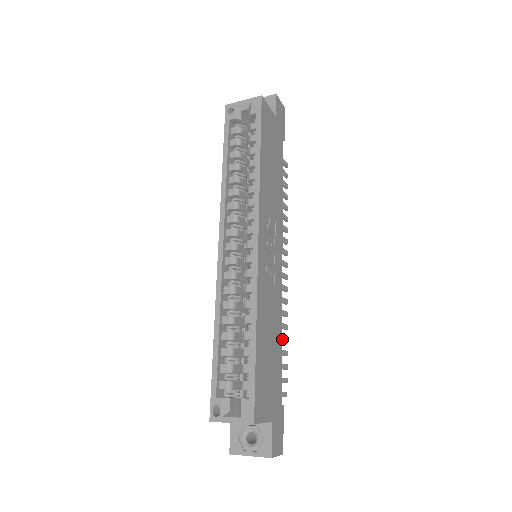
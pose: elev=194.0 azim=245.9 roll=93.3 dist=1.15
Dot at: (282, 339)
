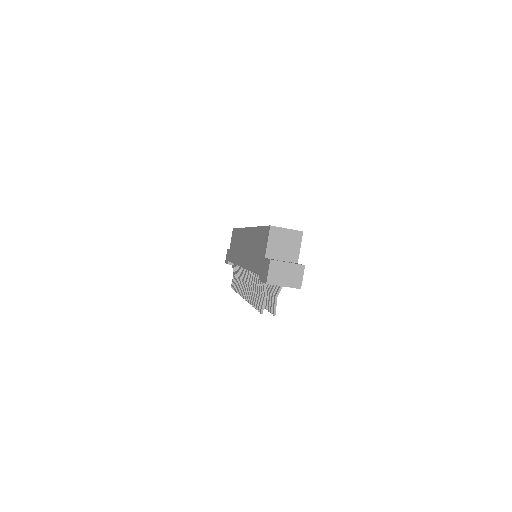
Dot at: occluded
